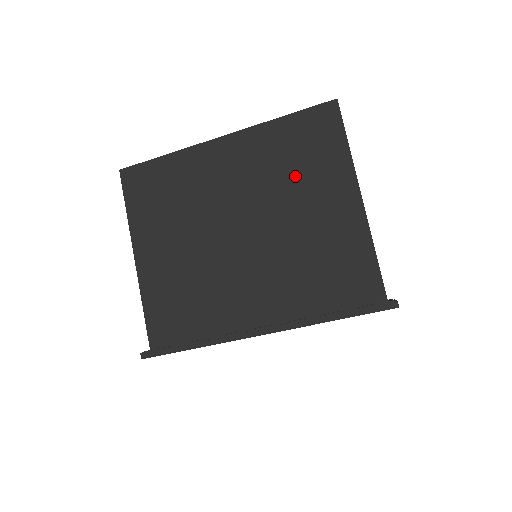
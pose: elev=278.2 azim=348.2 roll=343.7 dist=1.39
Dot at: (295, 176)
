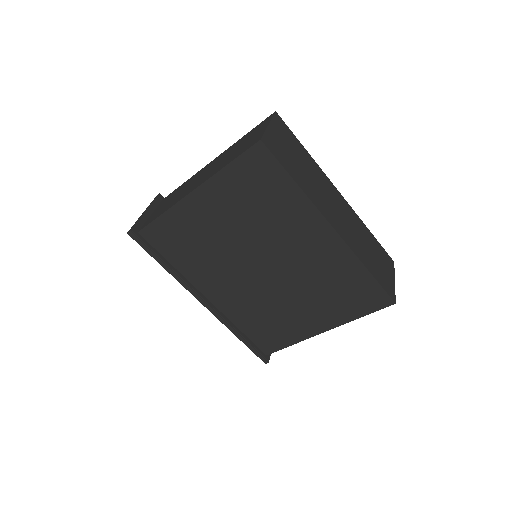
Dot at: (322, 292)
